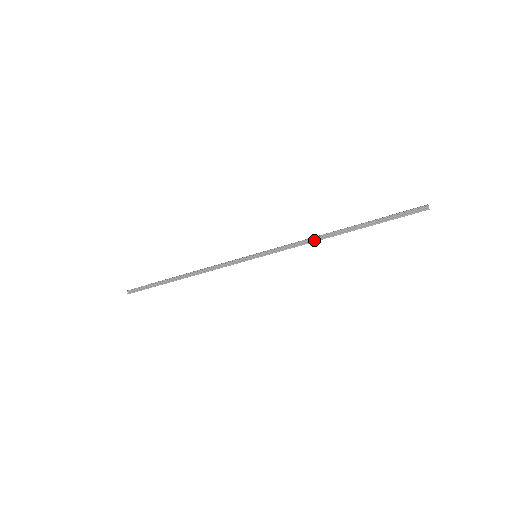
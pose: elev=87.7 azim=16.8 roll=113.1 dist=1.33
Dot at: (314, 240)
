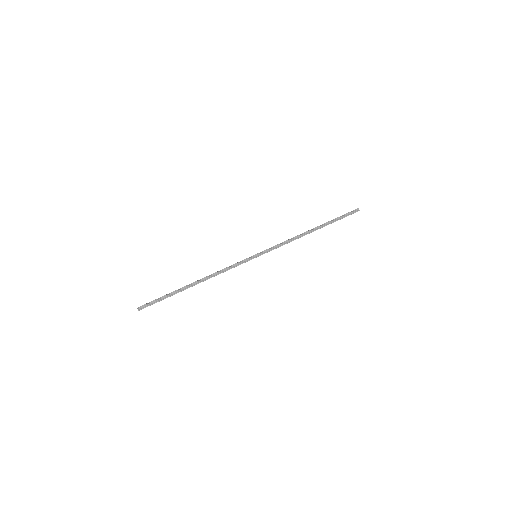
Dot at: (297, 238)
